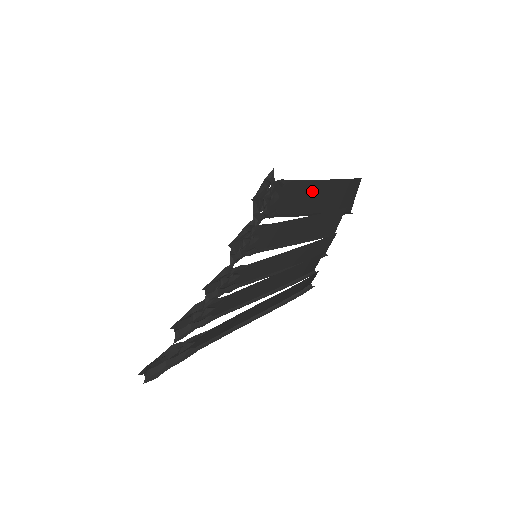
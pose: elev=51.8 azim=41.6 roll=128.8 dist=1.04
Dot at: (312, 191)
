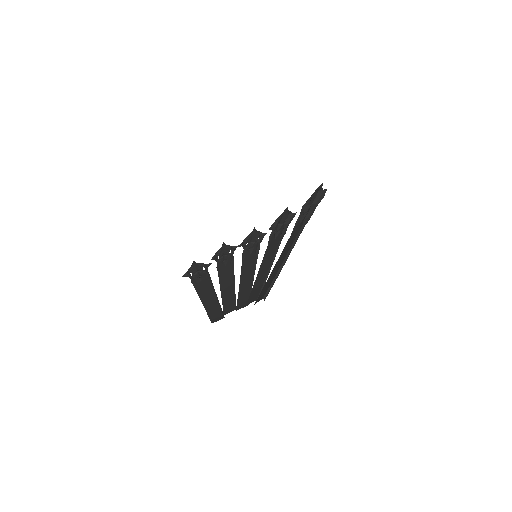
Dot at: (282, 259)
